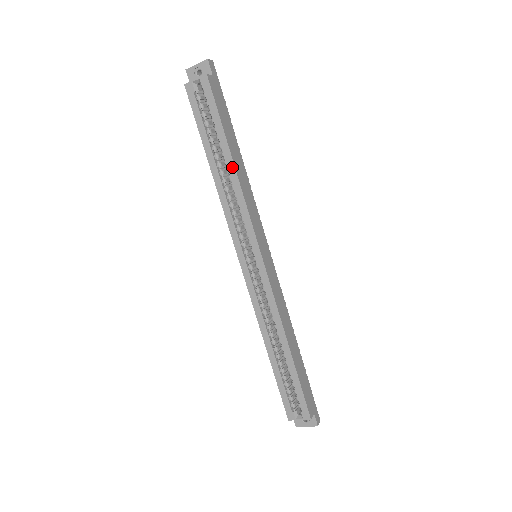
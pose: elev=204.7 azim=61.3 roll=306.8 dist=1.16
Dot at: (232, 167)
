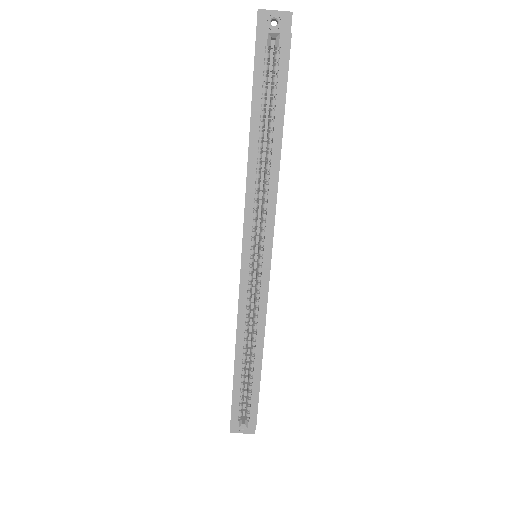
Dot at: (277, 155)
